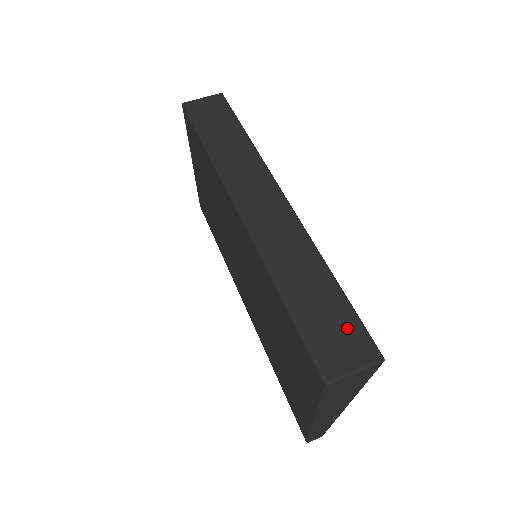
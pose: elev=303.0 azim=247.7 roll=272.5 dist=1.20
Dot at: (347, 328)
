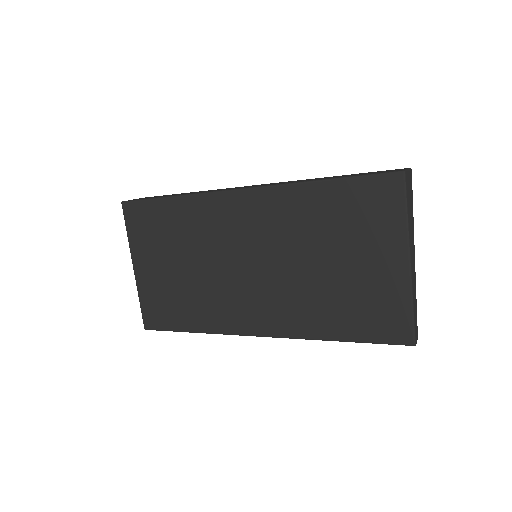
Dot at: occluded
